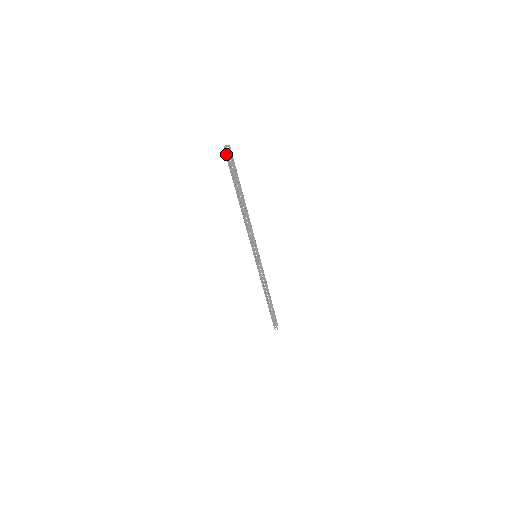
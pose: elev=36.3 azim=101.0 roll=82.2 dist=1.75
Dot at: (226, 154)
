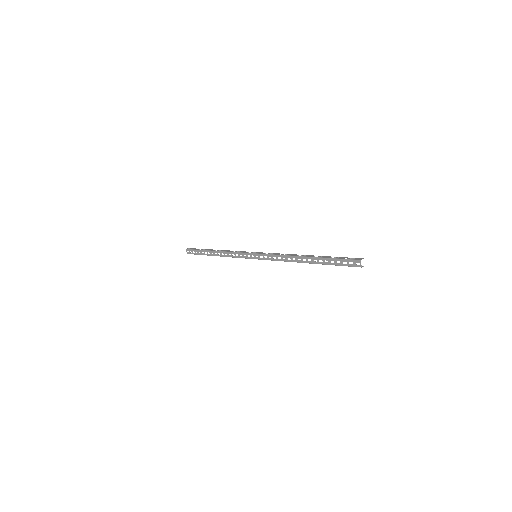
Dot at: occluded
